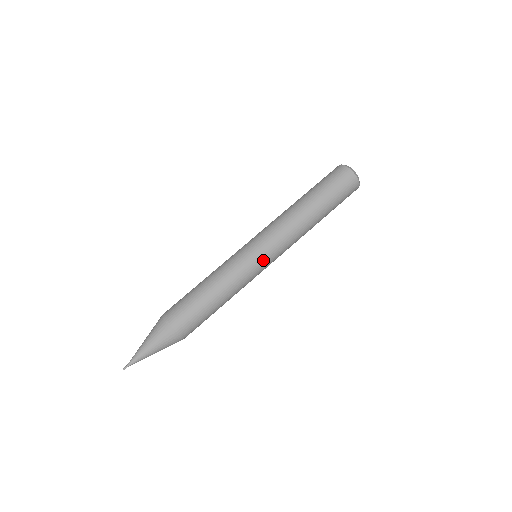
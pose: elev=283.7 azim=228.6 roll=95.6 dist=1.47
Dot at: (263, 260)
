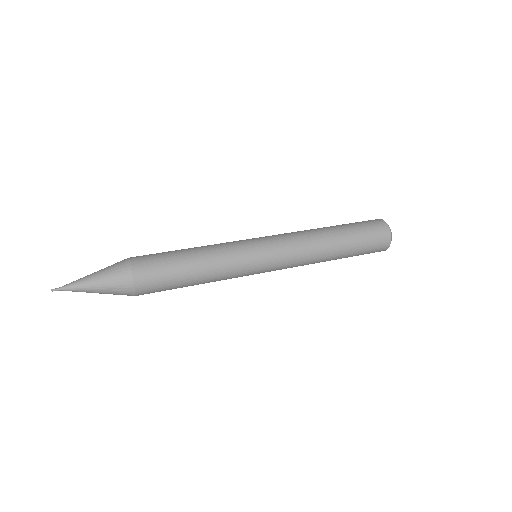
Dot at: (259, 245)
